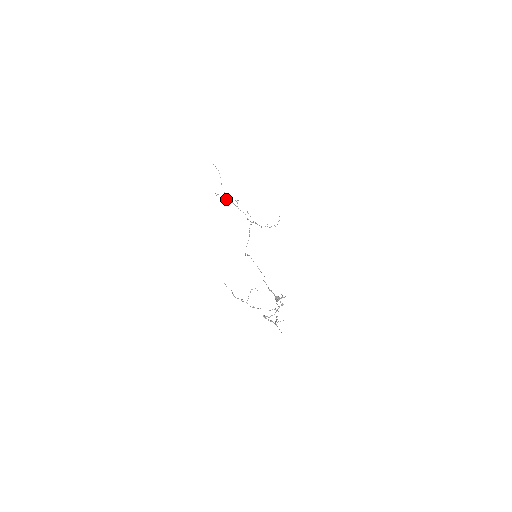
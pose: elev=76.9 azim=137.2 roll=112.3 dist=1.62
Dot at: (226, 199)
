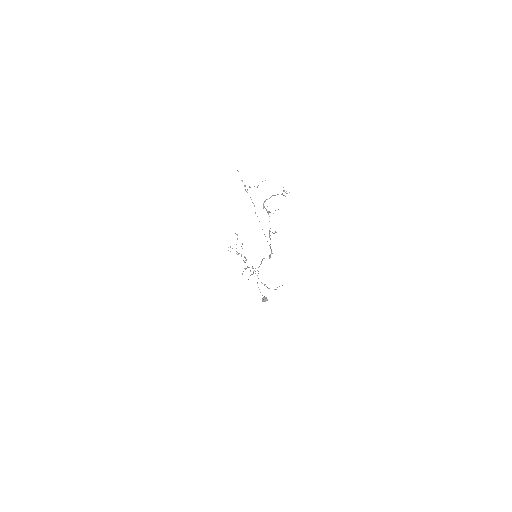
Dot at: occluded
